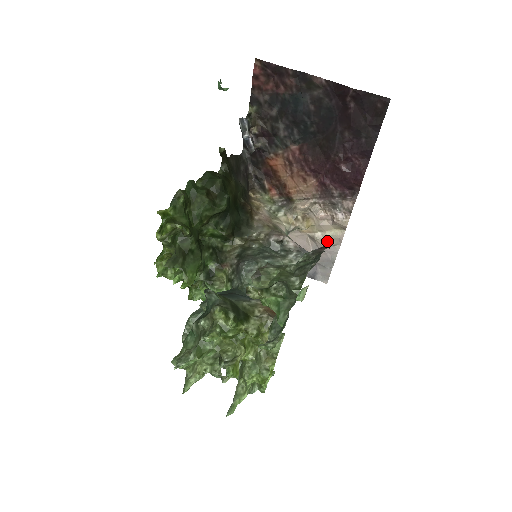
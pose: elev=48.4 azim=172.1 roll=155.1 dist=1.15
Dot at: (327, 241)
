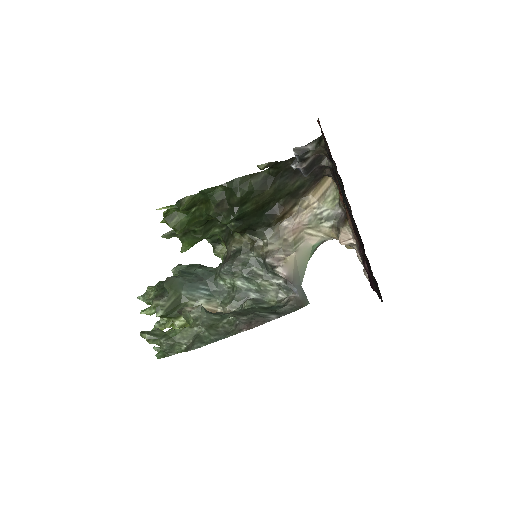
Dot at: occluded
